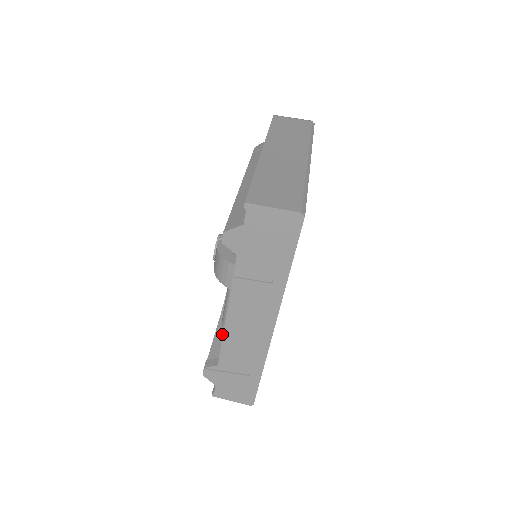
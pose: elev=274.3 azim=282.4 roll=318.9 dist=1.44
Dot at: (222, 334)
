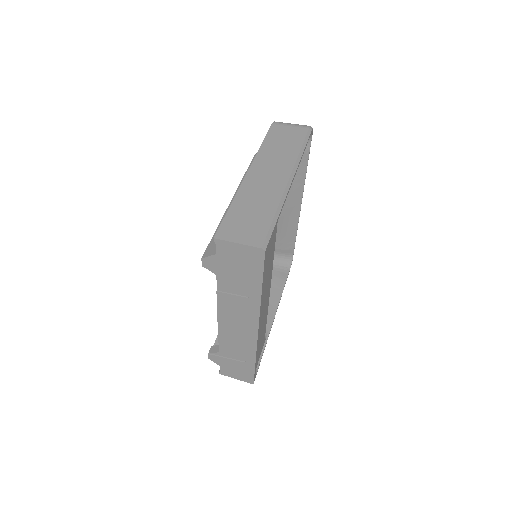
Dot at: occluded
